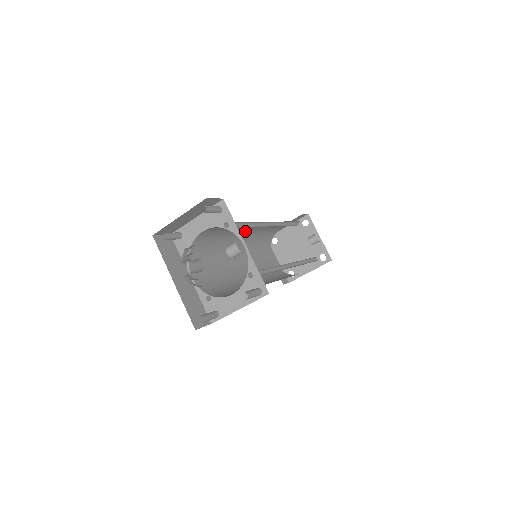
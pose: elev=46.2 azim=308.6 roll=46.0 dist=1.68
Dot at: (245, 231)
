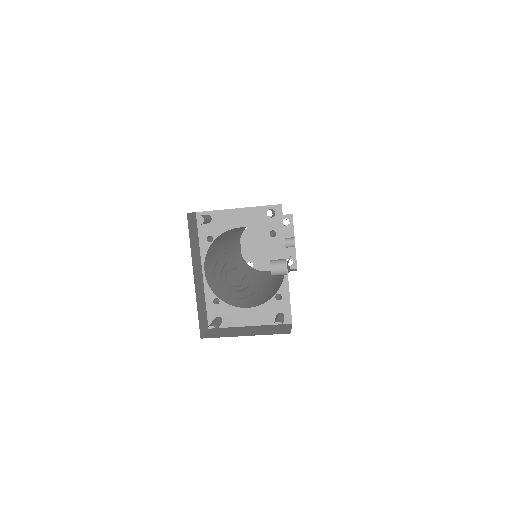
Dot at: occluded
